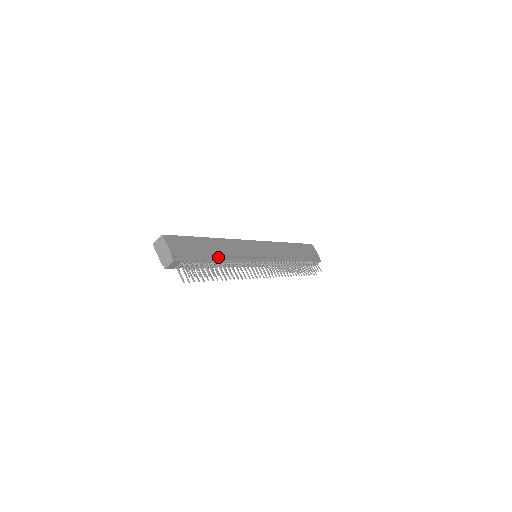
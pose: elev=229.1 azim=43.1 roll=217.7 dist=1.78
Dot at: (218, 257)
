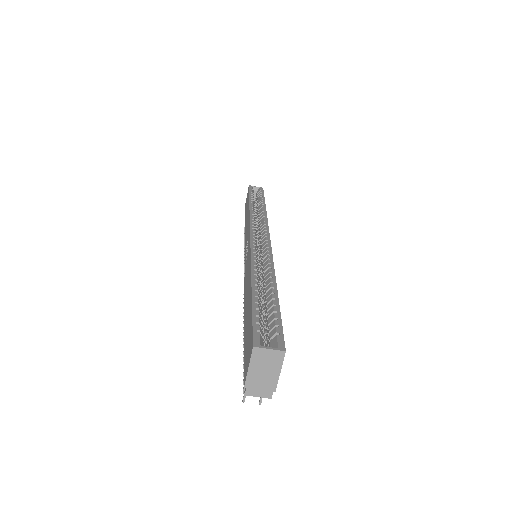
Dot at: occluded
